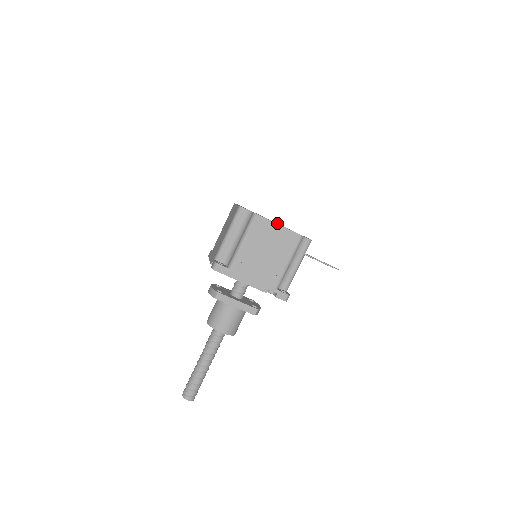
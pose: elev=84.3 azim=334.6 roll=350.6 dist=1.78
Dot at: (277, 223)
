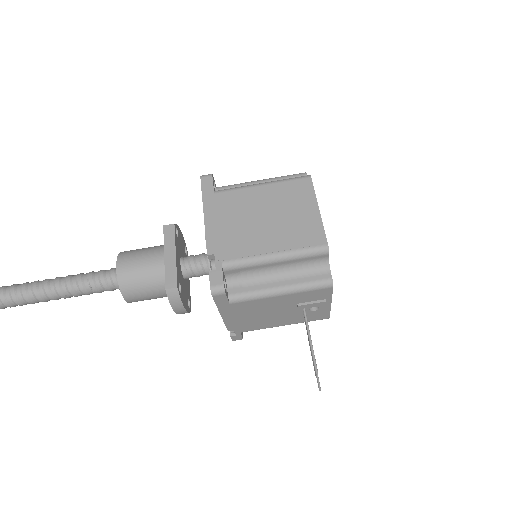
Dot at: occluded
